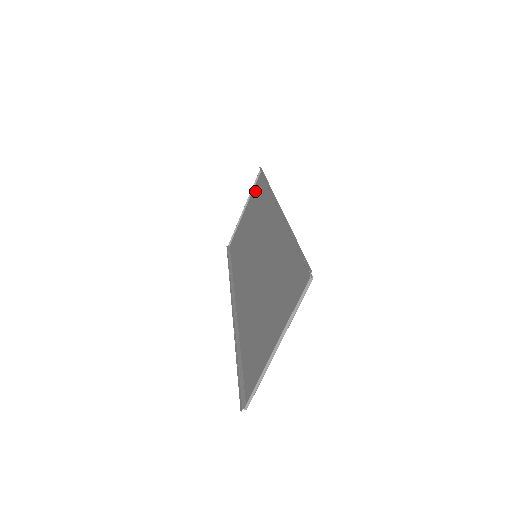
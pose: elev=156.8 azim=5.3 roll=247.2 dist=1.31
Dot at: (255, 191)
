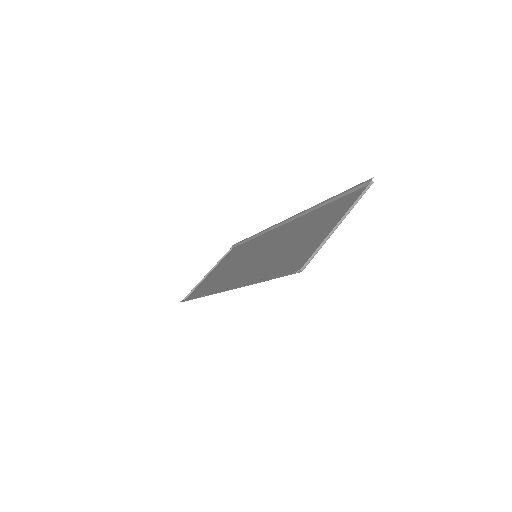
Dot at: (227, 257)
